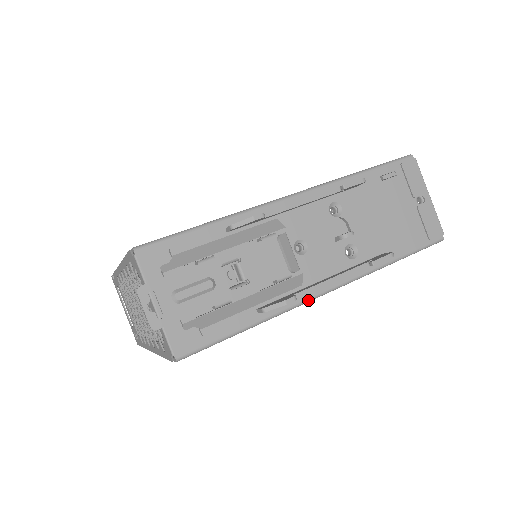
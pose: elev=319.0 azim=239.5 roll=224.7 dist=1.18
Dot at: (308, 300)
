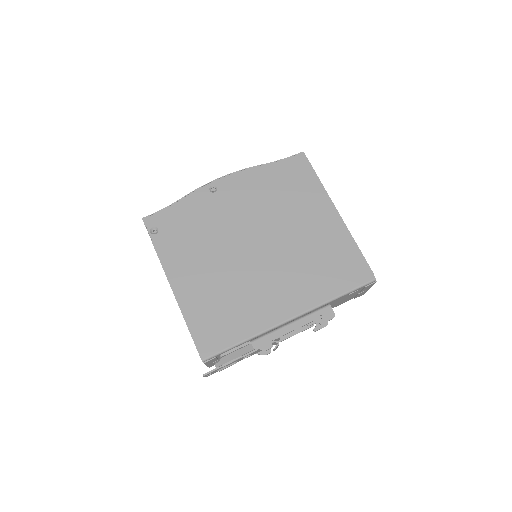
Dot at: occluded
